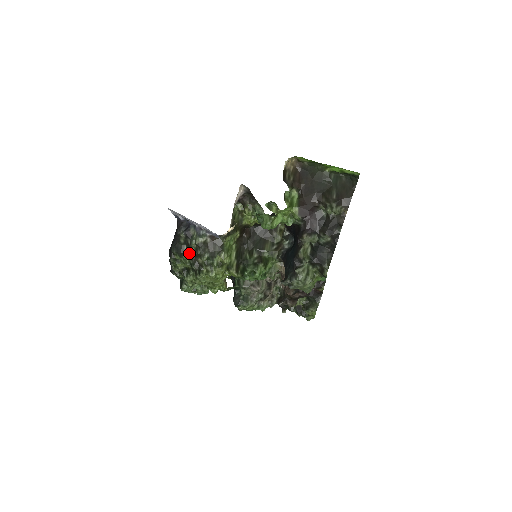
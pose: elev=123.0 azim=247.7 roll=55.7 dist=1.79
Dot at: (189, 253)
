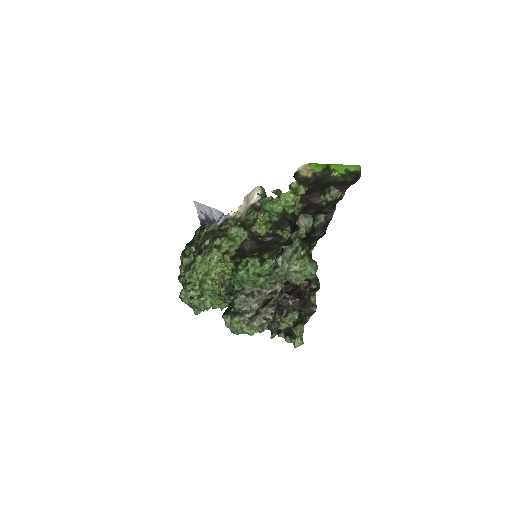
Dot at: (197, 244)
